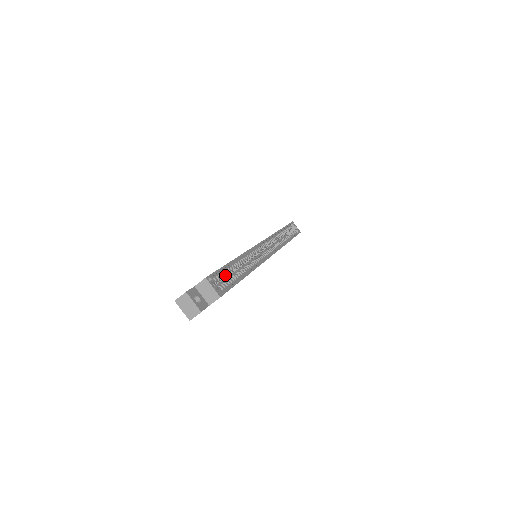
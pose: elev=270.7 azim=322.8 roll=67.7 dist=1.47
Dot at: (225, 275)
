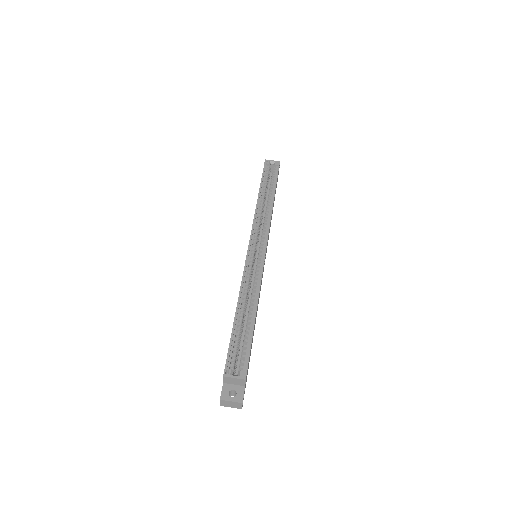
Dot at: (238, 341)
